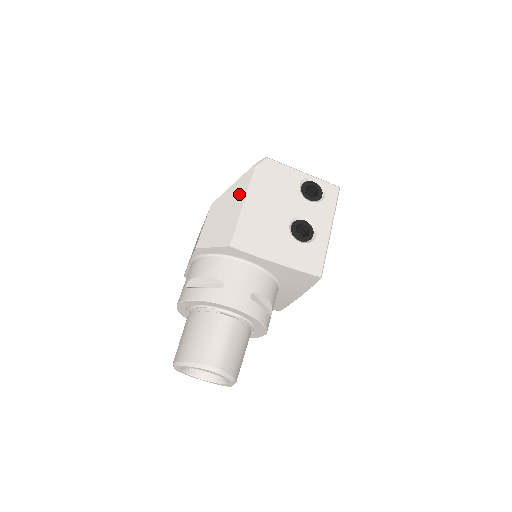
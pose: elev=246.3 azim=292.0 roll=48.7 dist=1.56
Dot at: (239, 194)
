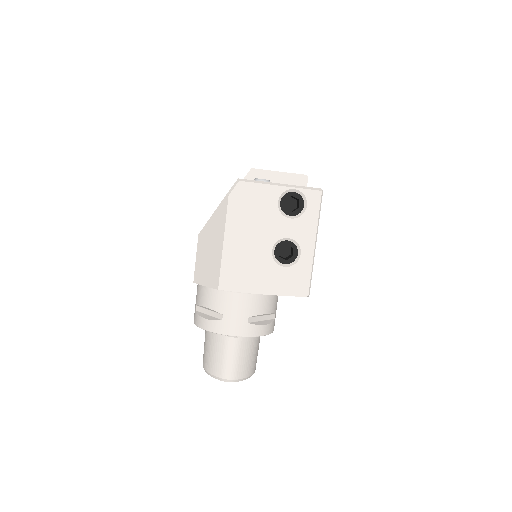
Dot at: (219, 229)
